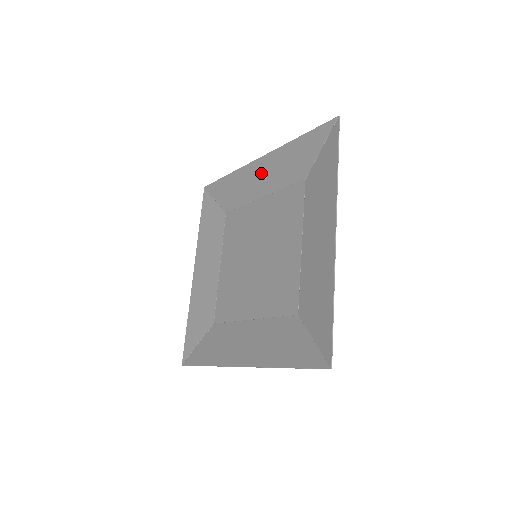
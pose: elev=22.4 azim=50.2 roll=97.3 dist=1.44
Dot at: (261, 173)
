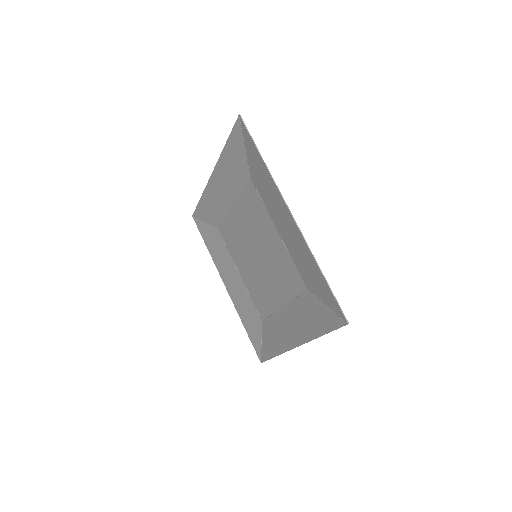
Dot at: (285, 222)
